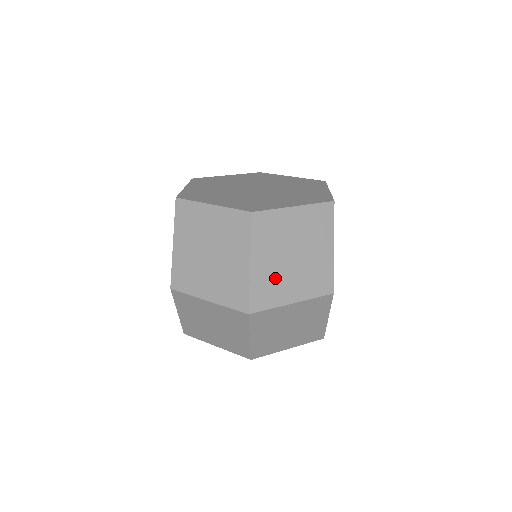
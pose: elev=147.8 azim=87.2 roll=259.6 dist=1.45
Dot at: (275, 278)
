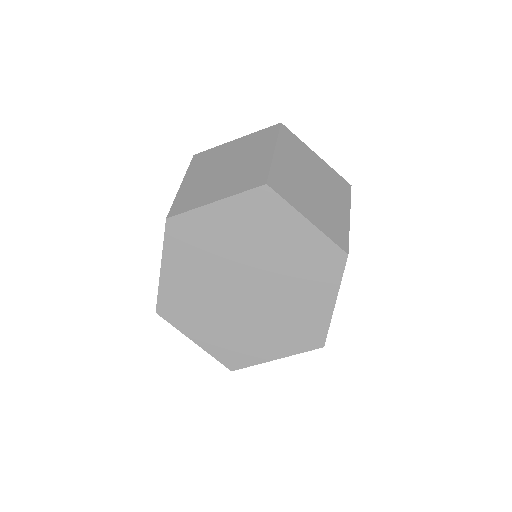
Dot at: occluded
